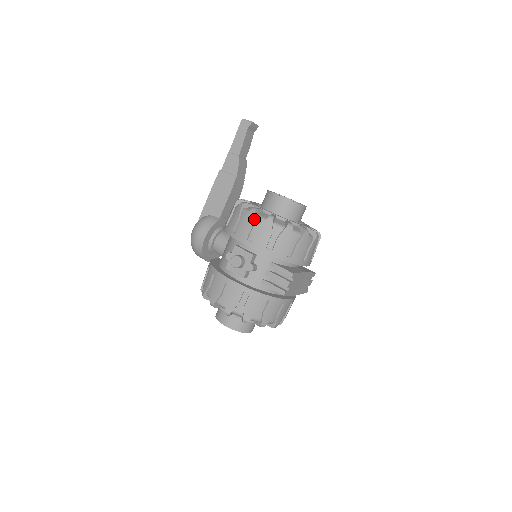
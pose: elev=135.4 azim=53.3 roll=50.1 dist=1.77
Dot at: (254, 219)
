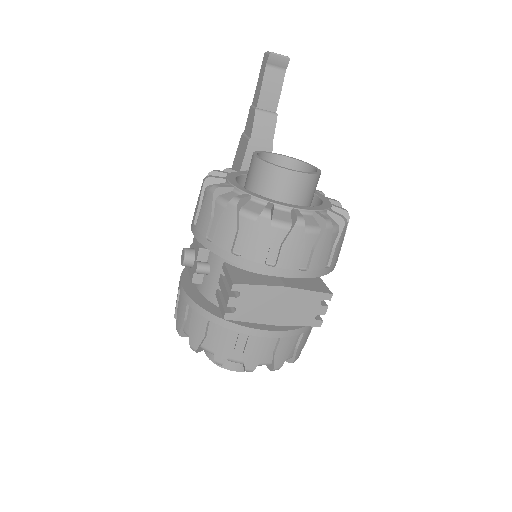
Dot at: (203, 193)
